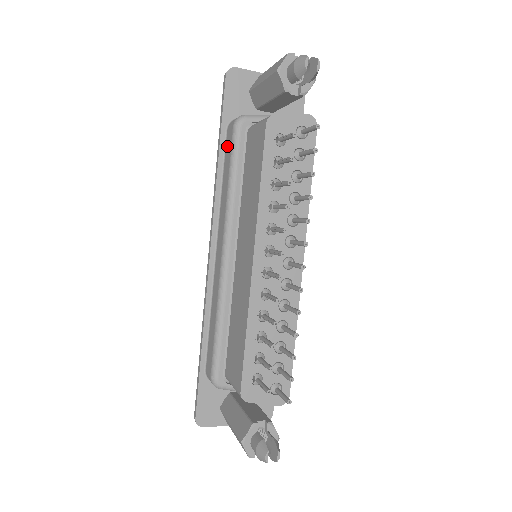
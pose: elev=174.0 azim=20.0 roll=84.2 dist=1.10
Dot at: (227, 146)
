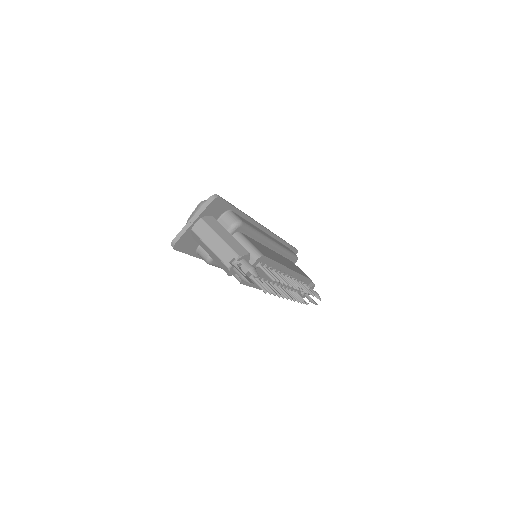
Dot at: occluded
